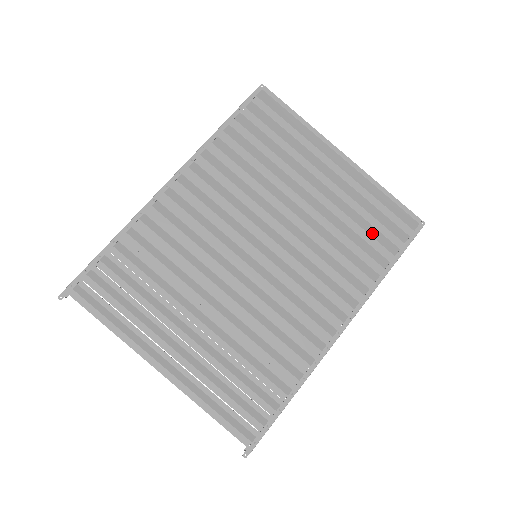
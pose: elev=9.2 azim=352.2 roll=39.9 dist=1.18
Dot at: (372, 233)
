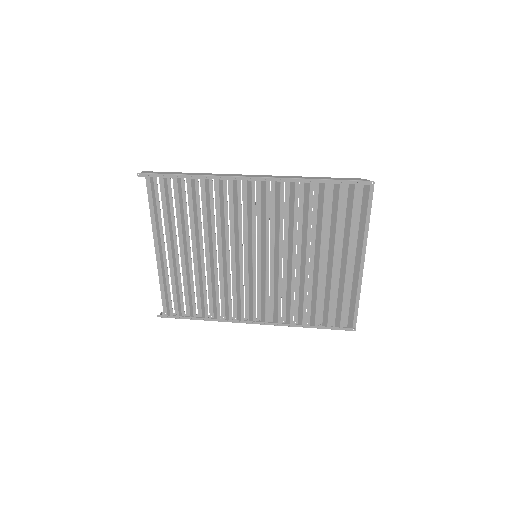
Dot at: (326, 306)
